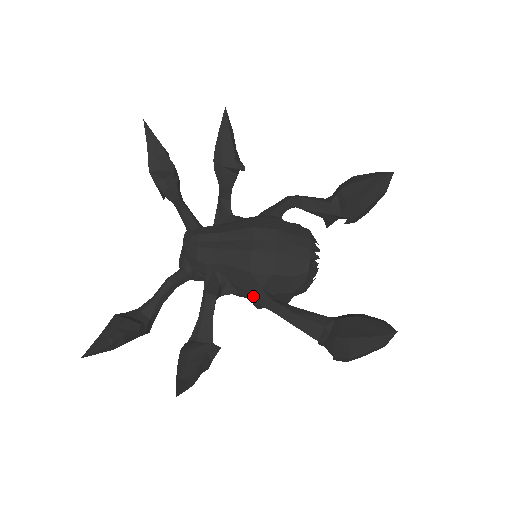
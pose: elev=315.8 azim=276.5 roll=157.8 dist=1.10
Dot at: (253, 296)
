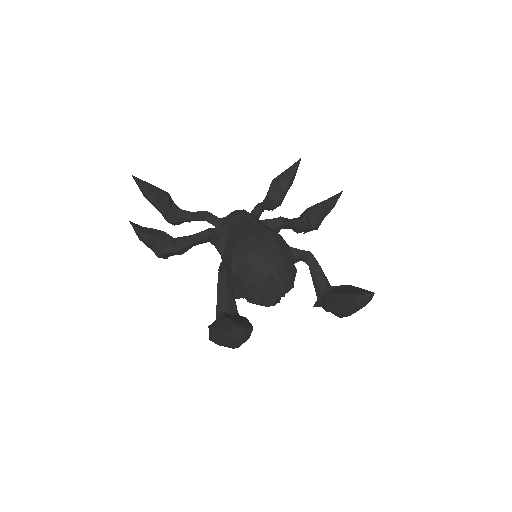
Dot at: (224, 259)
